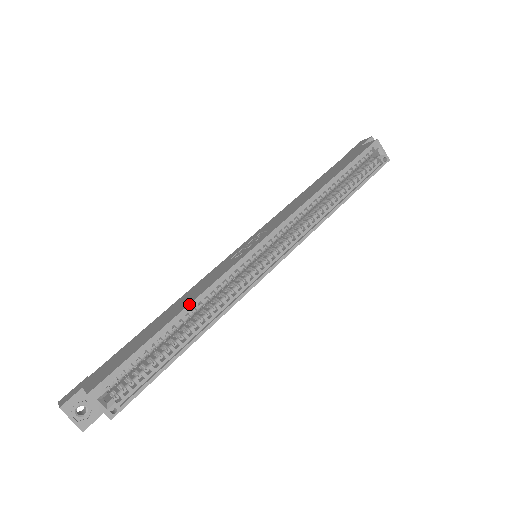
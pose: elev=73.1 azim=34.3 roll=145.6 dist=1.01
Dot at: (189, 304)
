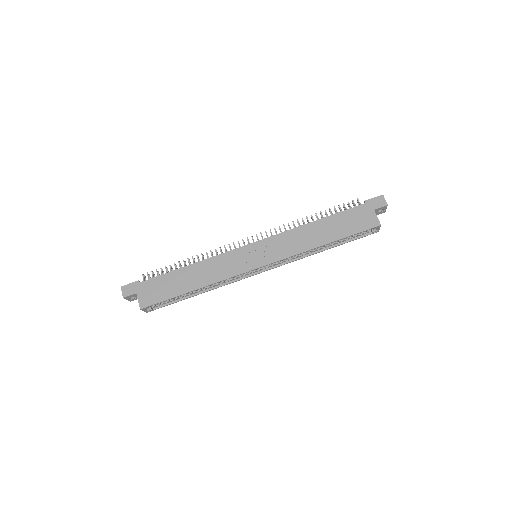
Dot at: (204, 287)
